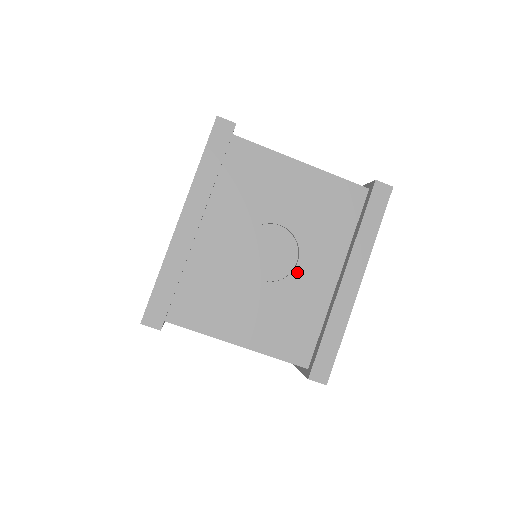
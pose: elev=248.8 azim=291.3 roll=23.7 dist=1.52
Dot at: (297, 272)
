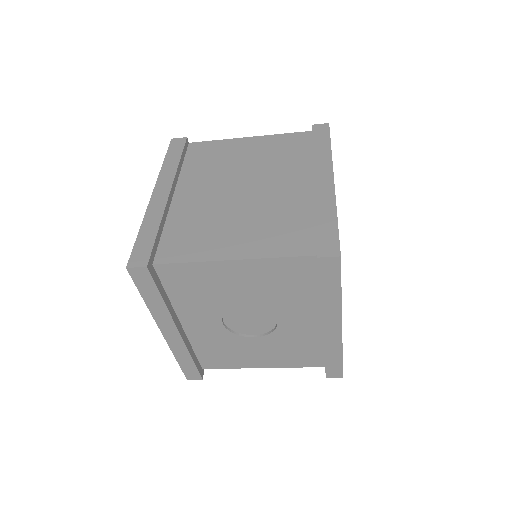
Dot at: (281, 326)
